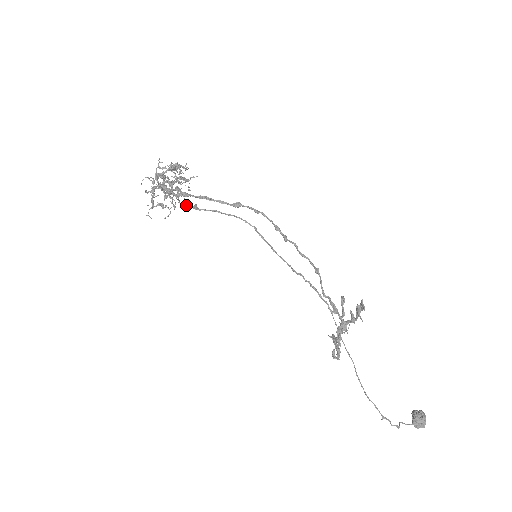
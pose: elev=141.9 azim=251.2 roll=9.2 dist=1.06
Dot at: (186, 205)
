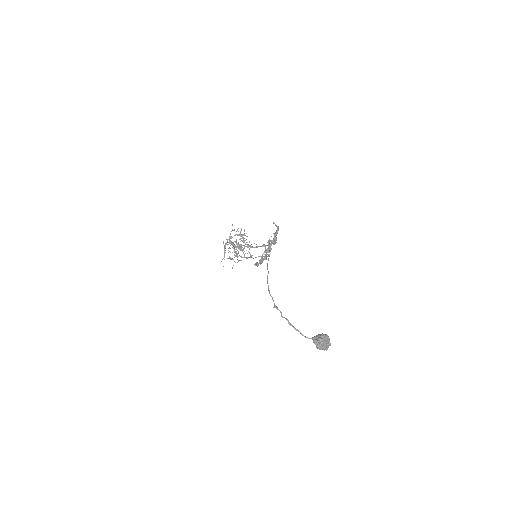
Dot at: (243, 257)
